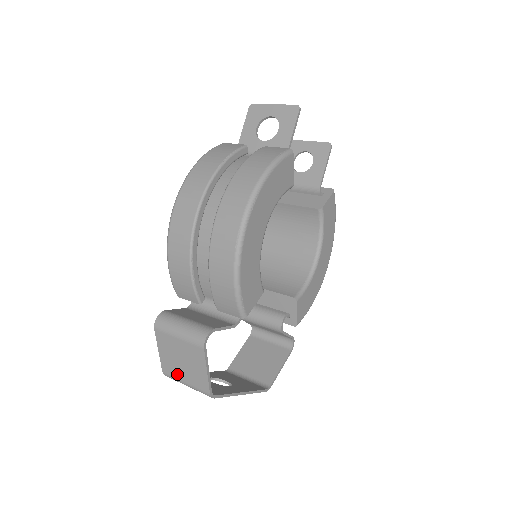
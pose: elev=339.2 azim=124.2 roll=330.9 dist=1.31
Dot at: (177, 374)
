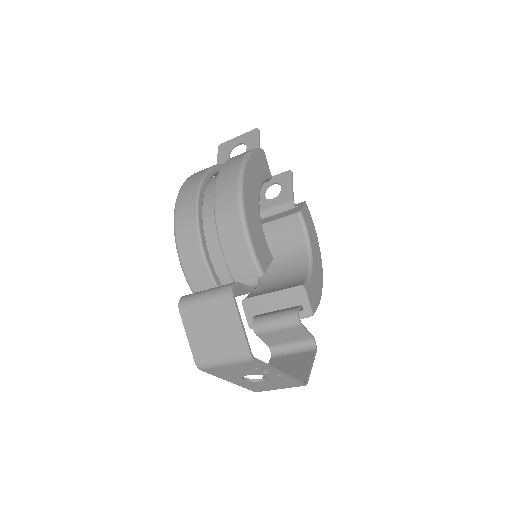
Dot at: (211, 353)
